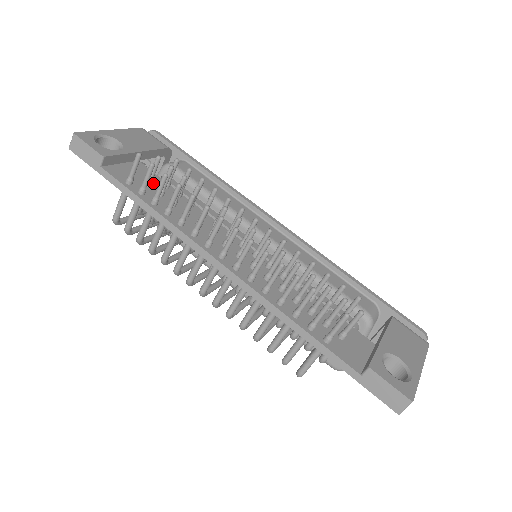
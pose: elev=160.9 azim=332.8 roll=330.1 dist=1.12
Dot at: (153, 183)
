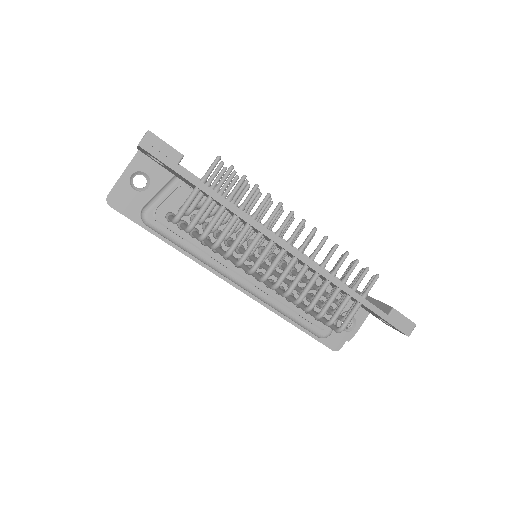
Dot at: occluded
